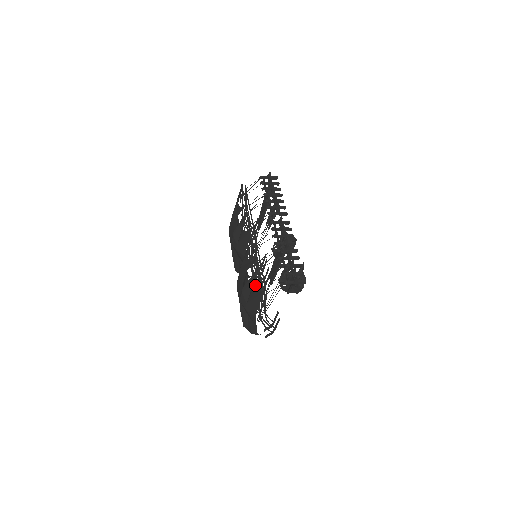
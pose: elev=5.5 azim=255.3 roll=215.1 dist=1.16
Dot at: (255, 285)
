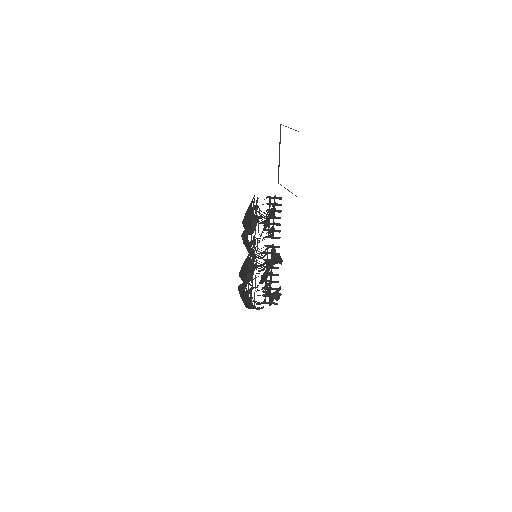
Dot at: occluded
